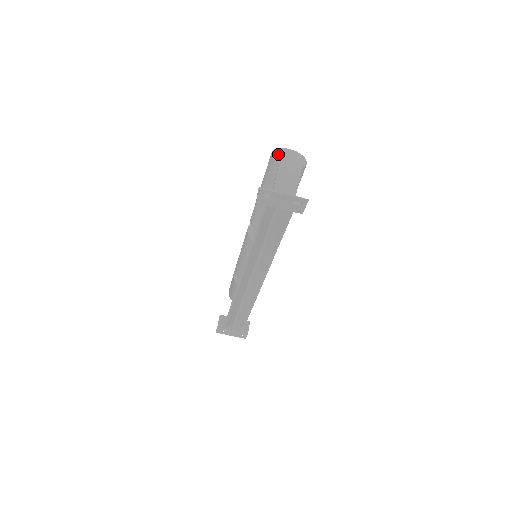
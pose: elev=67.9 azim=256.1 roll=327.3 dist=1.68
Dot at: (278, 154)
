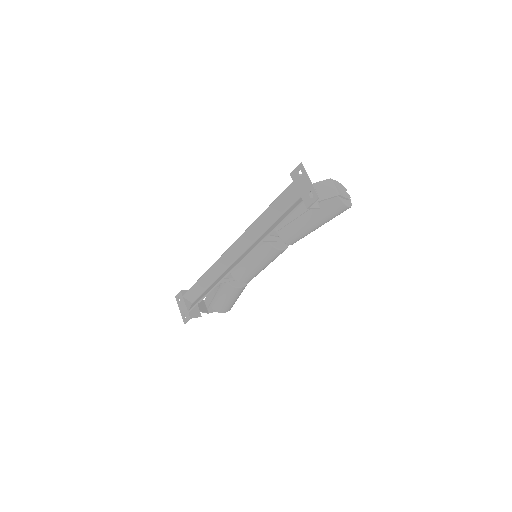
Dot at: occluded
